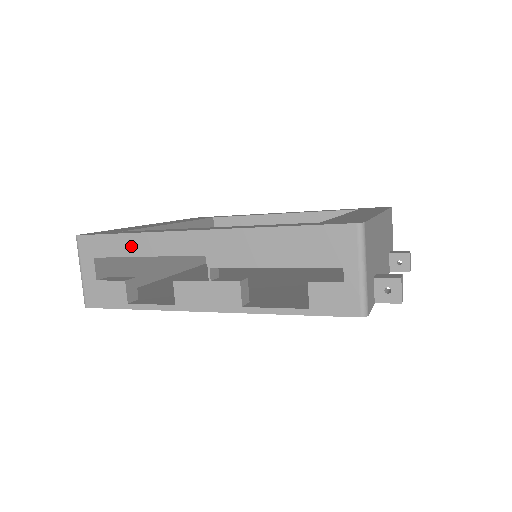
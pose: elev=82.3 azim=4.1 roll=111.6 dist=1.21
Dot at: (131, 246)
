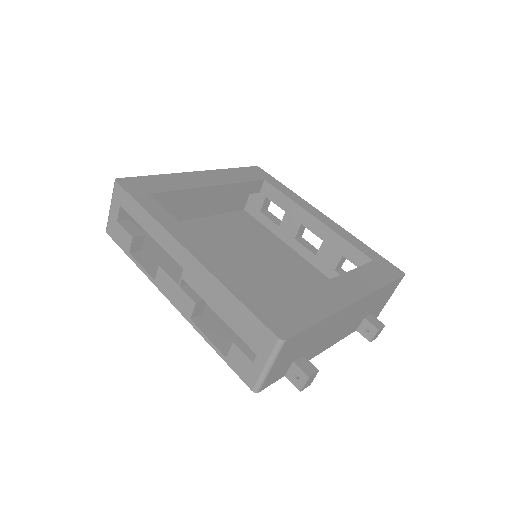
Dot at: (143, 219)
